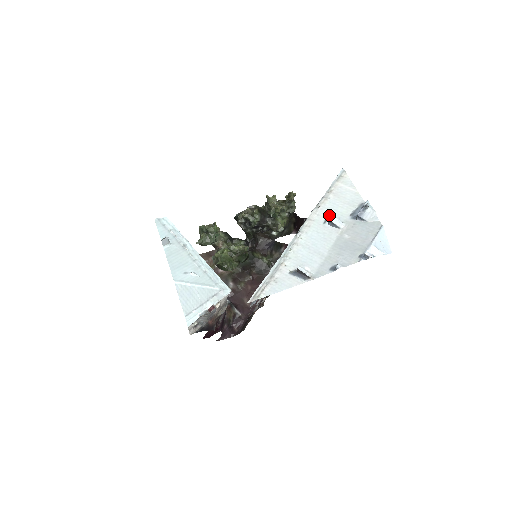
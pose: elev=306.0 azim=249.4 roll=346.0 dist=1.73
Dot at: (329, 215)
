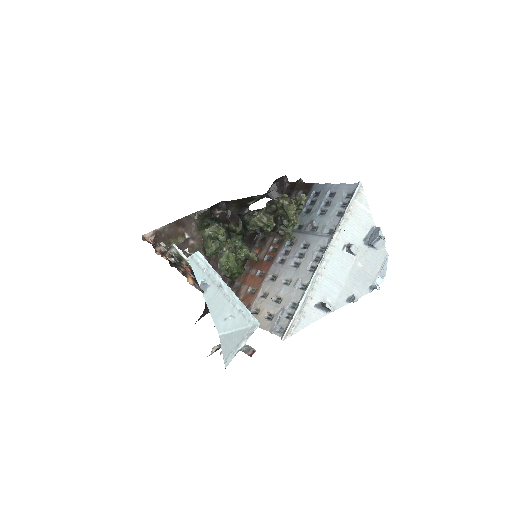
Dot at: (347, 240)
